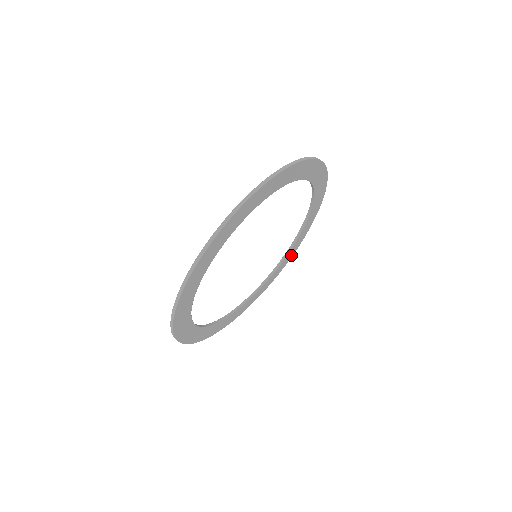
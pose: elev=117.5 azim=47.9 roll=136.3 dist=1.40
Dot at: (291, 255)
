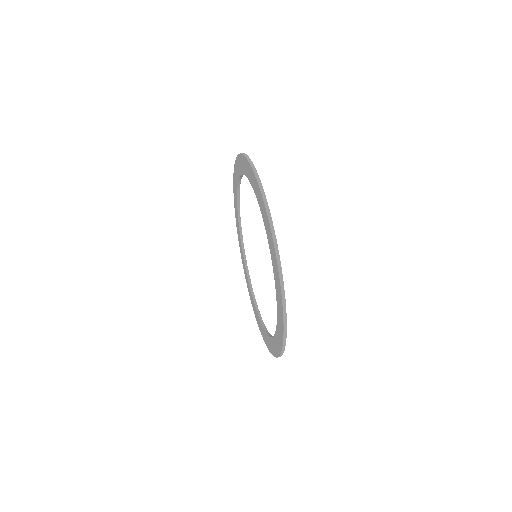
Dot at: occluded
